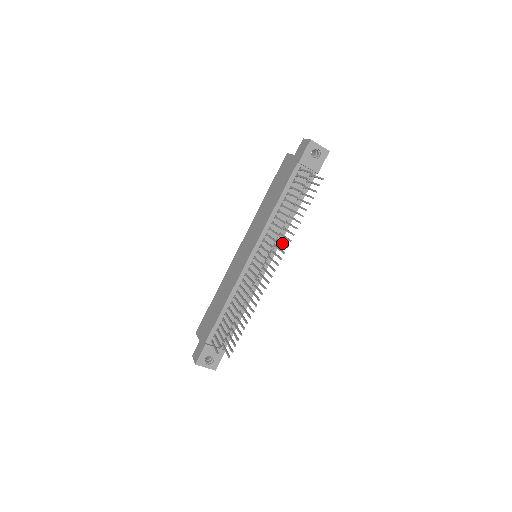
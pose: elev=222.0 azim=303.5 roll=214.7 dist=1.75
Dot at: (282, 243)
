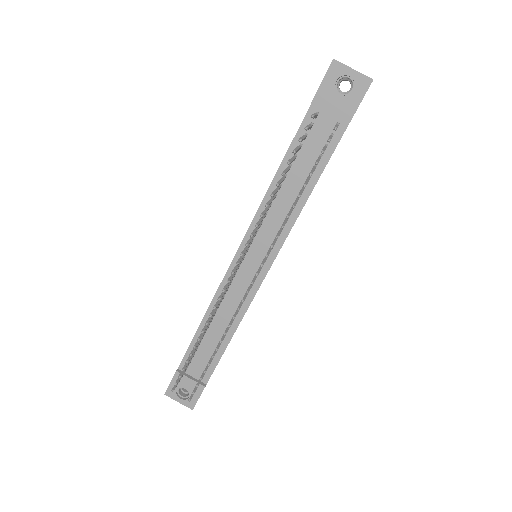
Dot at: occluded
